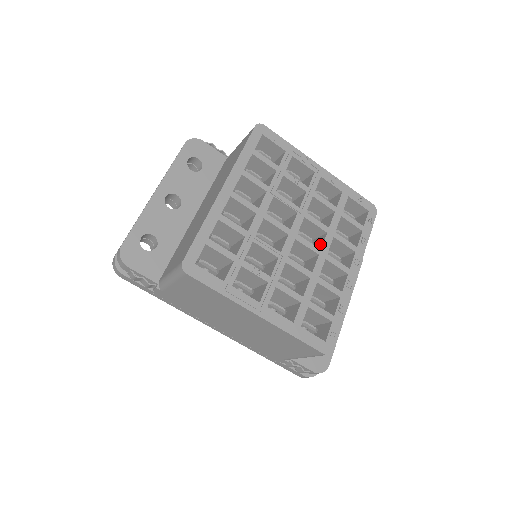
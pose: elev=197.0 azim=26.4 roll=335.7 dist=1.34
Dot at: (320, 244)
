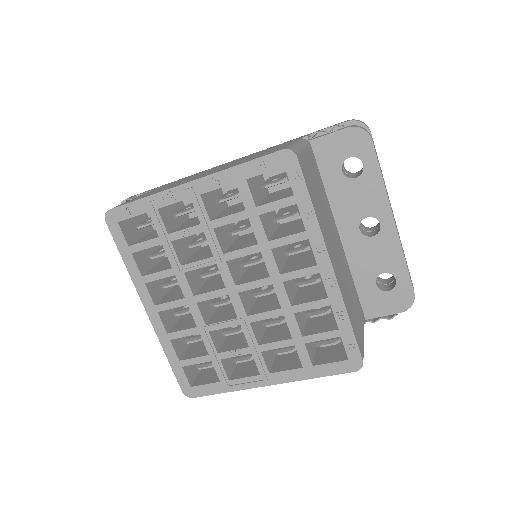
Dot at: (267, 265)
